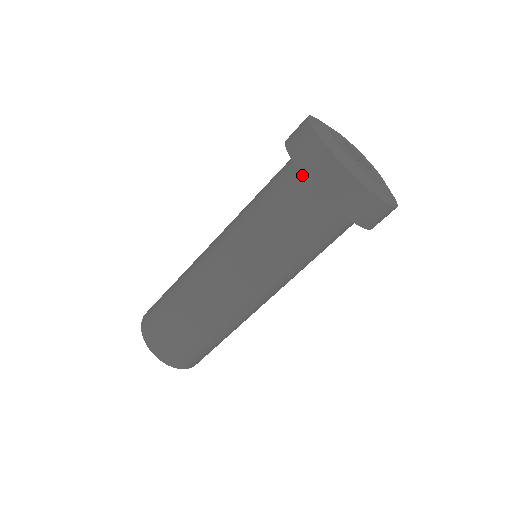
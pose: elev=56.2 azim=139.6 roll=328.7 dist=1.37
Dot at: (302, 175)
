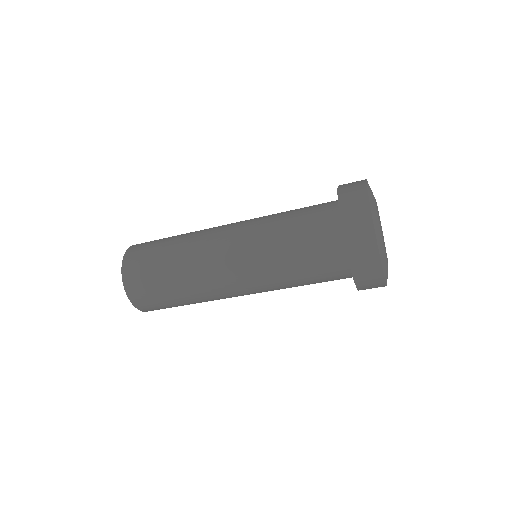
Dot at: (341, 244)
